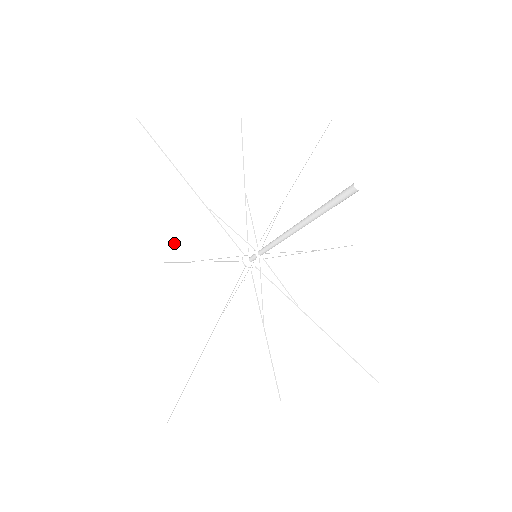
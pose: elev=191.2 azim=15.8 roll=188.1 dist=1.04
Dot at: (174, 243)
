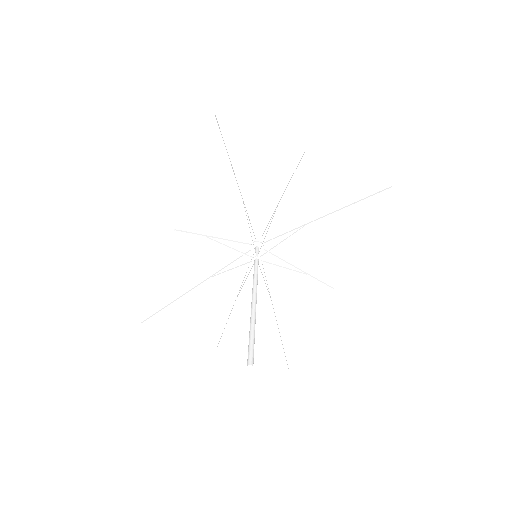
Dot at: (199, 220)
